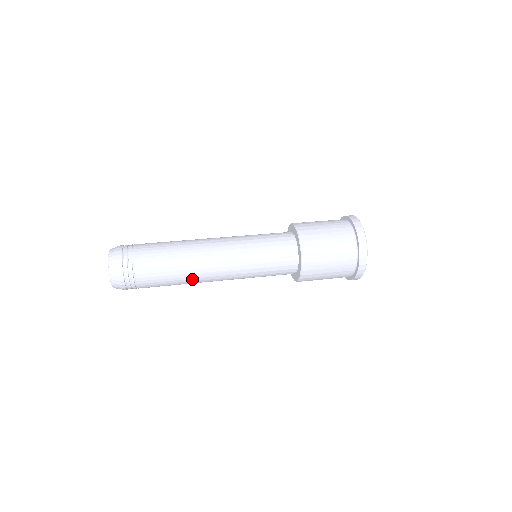
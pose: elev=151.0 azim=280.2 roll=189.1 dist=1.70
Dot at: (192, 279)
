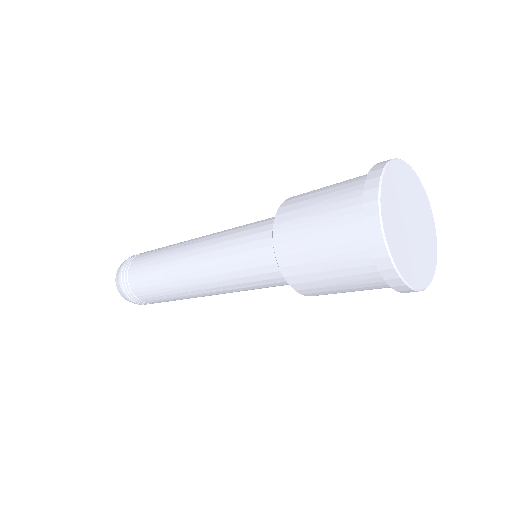
Dot at: (170, 278)
